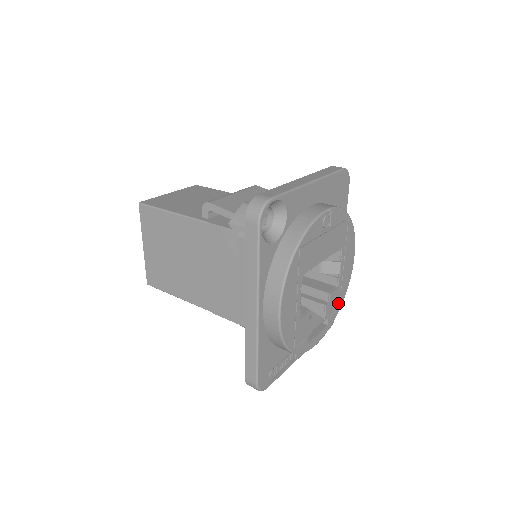
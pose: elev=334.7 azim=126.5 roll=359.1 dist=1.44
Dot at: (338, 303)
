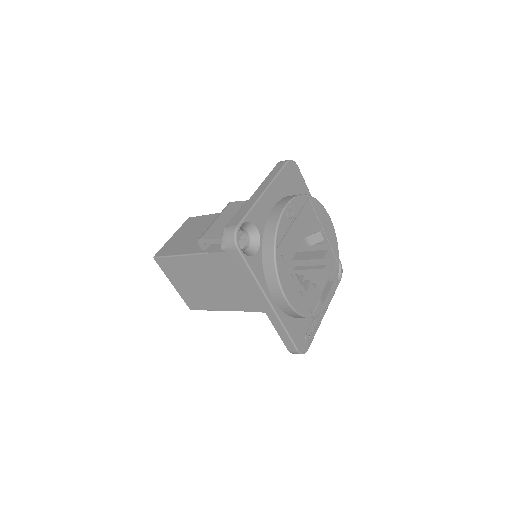
Dot at: (335, 260)
